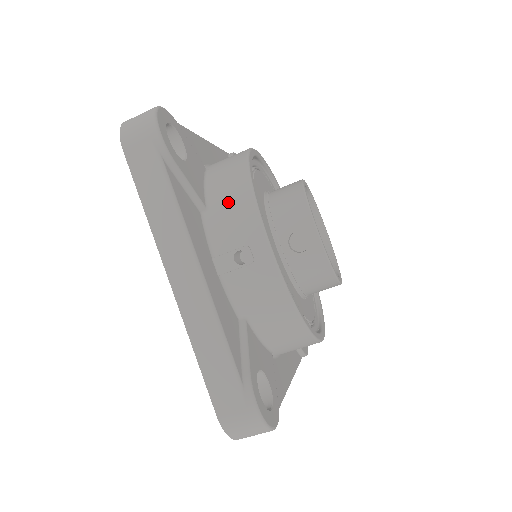
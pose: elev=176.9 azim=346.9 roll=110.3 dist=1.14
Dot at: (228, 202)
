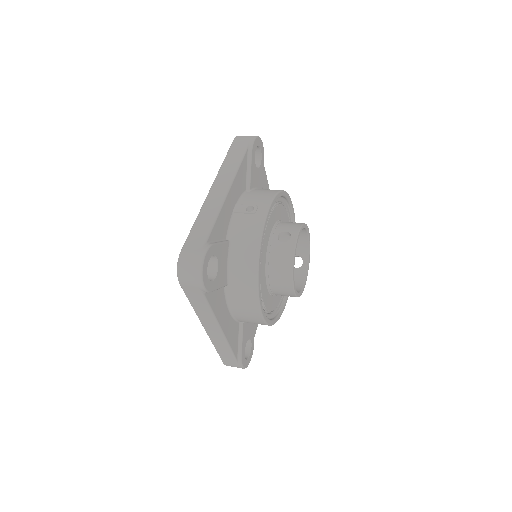
Dot at: (262, 192)
